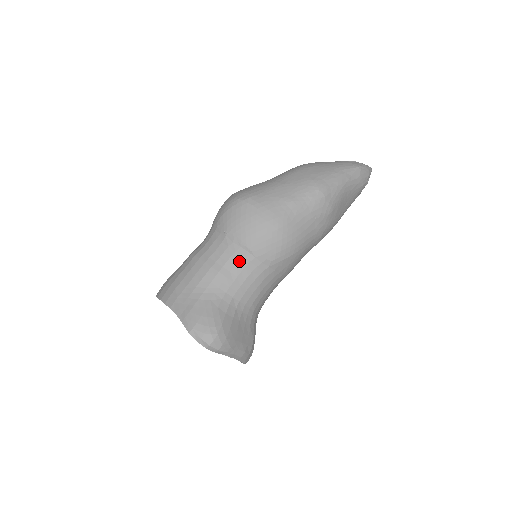
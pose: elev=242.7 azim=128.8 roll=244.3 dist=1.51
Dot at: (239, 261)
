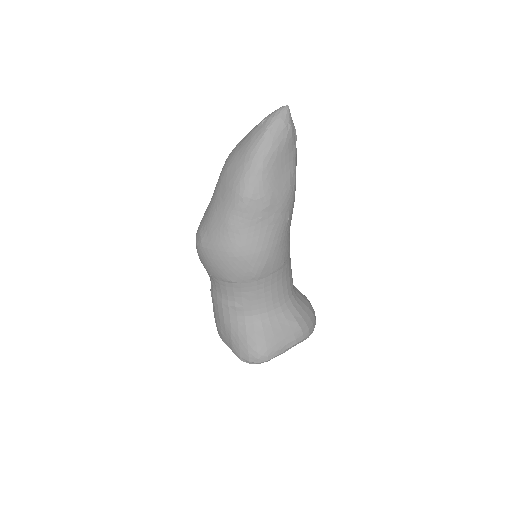
Dot at: (234, 291)
